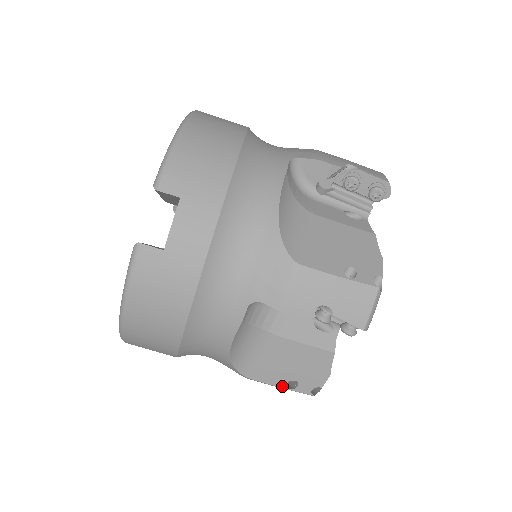
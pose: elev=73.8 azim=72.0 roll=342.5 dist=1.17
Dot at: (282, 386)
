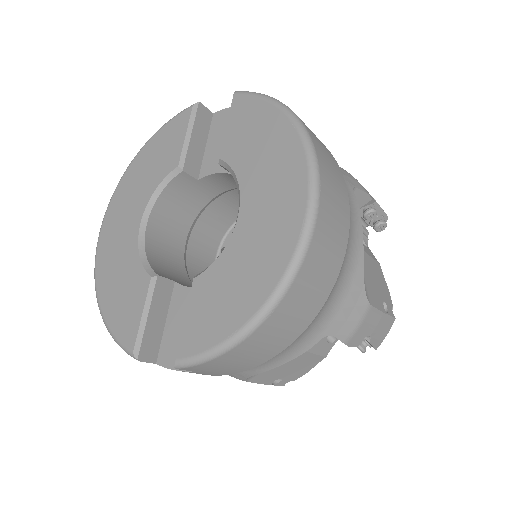
Dot at: occluded
